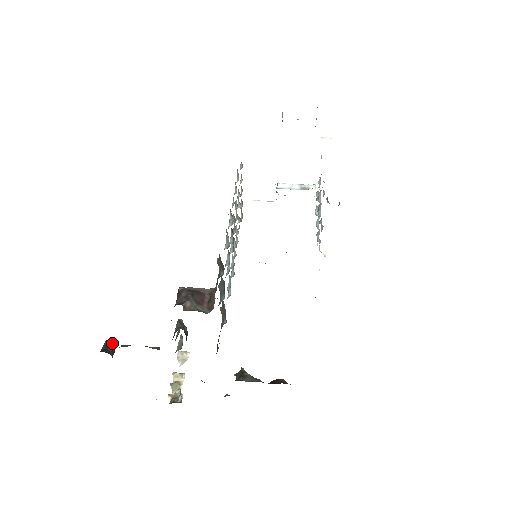
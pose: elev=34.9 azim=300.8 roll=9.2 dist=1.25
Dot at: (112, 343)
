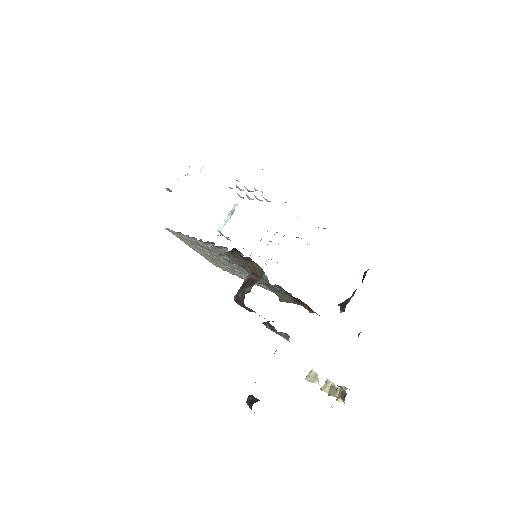
Dot at: (251, 397)
